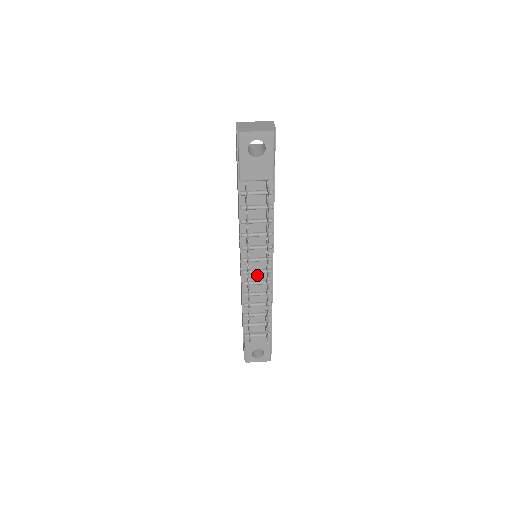
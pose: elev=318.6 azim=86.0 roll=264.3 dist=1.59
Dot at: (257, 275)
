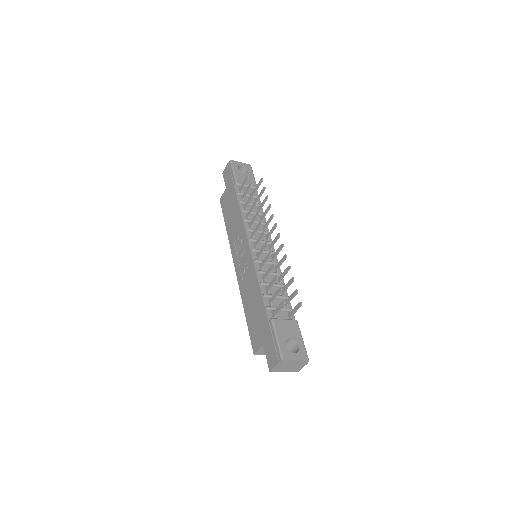
Dot at: (264, 257)
